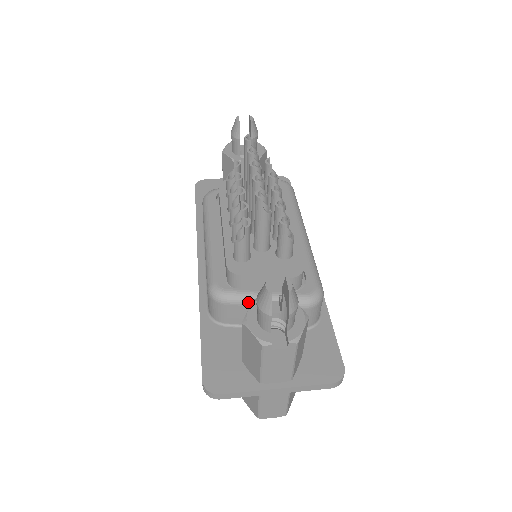
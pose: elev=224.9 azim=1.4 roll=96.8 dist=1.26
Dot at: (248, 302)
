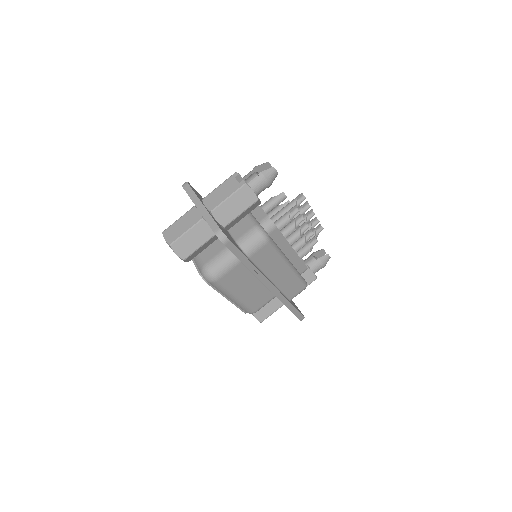
Dot at: occluded
